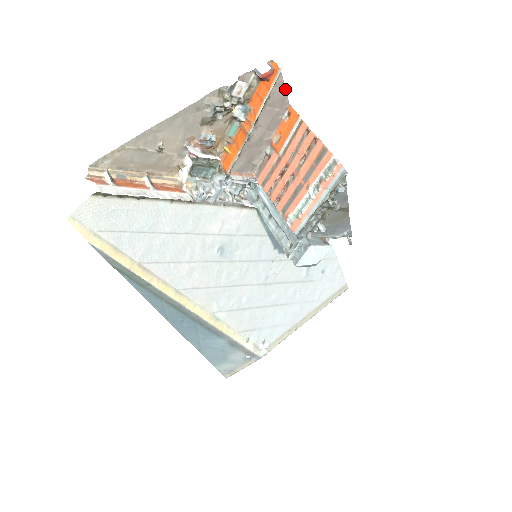
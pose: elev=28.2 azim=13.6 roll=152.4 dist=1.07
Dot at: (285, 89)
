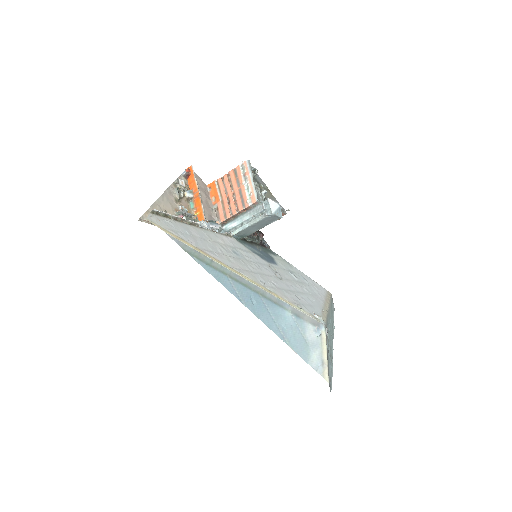
Dot at: (200, 178)
